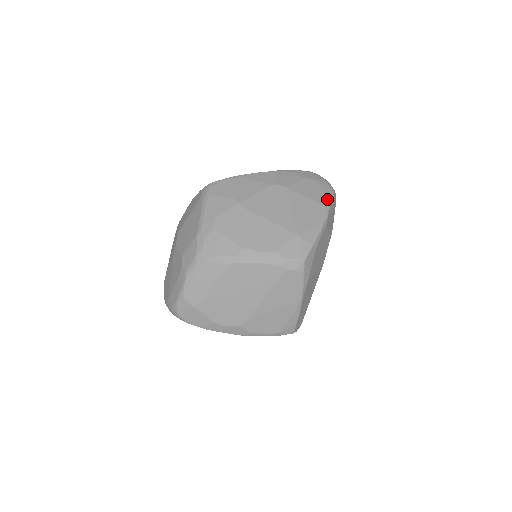
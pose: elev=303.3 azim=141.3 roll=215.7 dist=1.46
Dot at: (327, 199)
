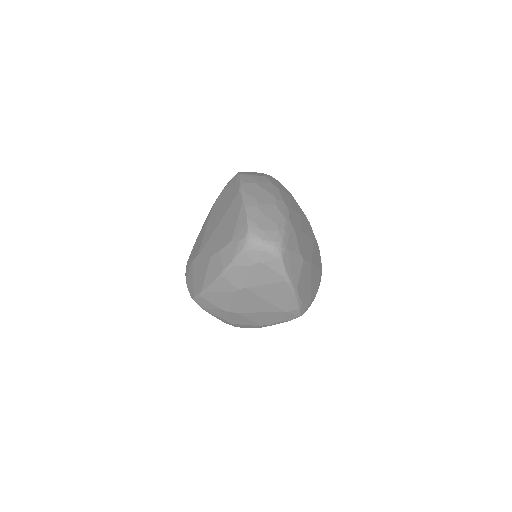
Dot at: (281, 274)
